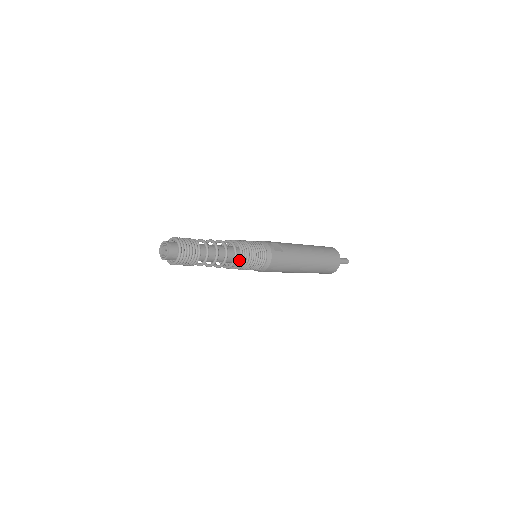
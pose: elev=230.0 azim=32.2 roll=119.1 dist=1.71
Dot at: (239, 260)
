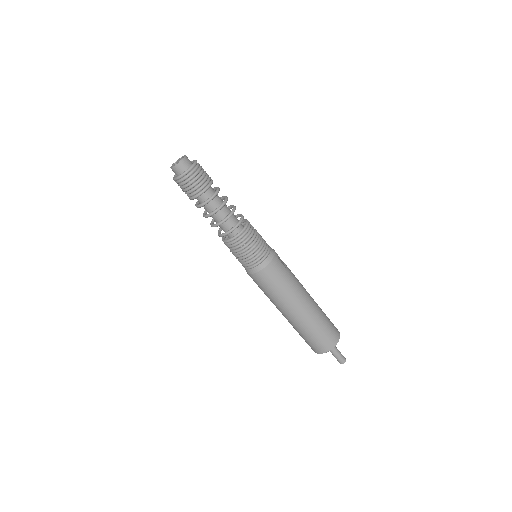
Dot at: (240, 231)
